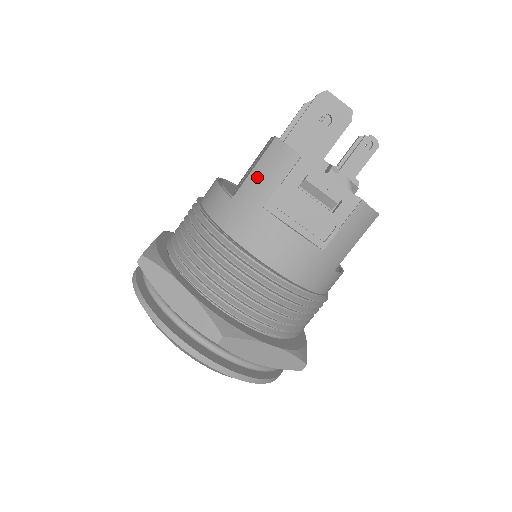
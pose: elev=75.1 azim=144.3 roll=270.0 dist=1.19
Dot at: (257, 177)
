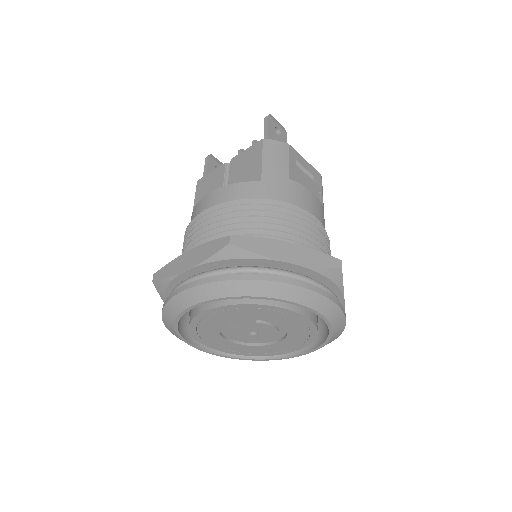
Dot at: (270, 163)
